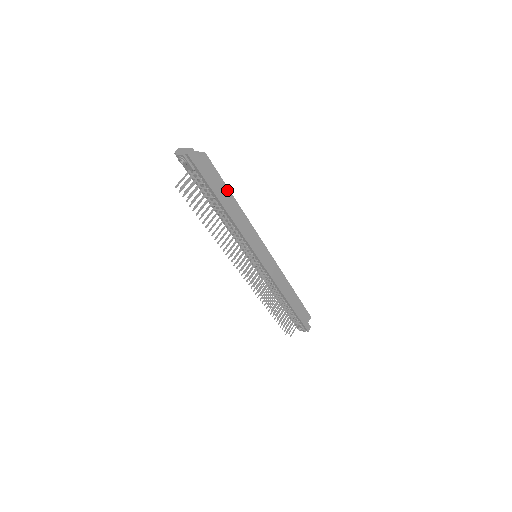
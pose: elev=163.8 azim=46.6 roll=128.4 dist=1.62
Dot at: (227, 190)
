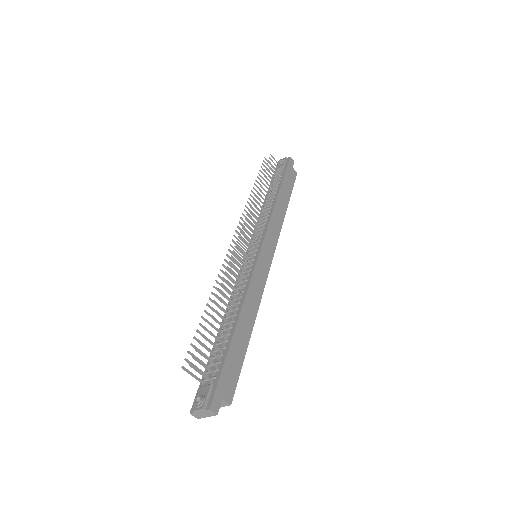
Dot at: (289, 196)
